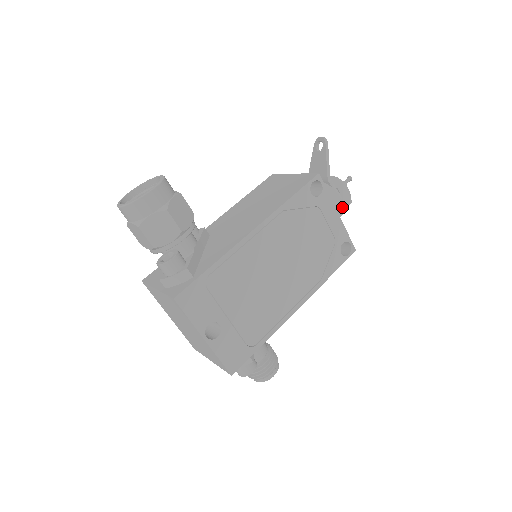
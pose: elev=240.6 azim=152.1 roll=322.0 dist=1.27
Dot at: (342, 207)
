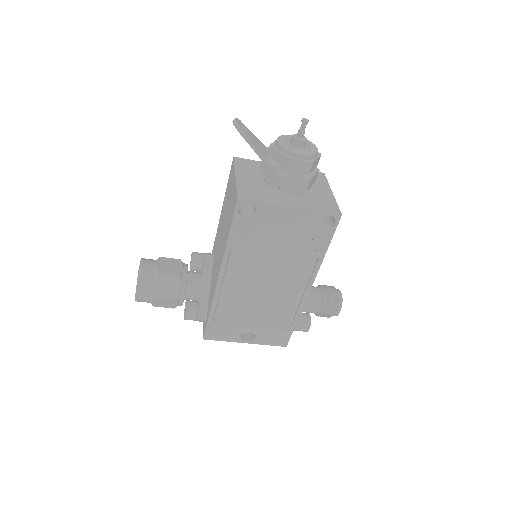
Dot at: (302, 180)
